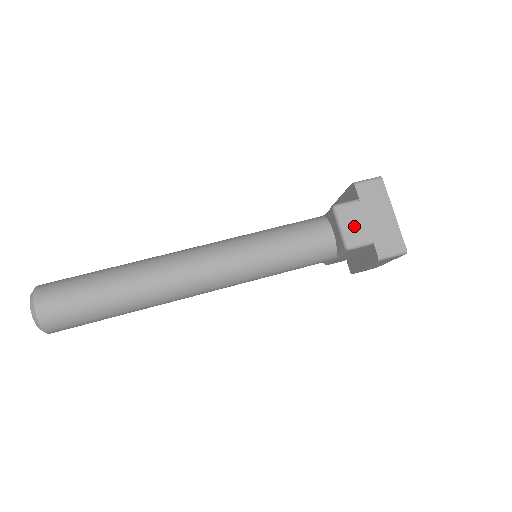
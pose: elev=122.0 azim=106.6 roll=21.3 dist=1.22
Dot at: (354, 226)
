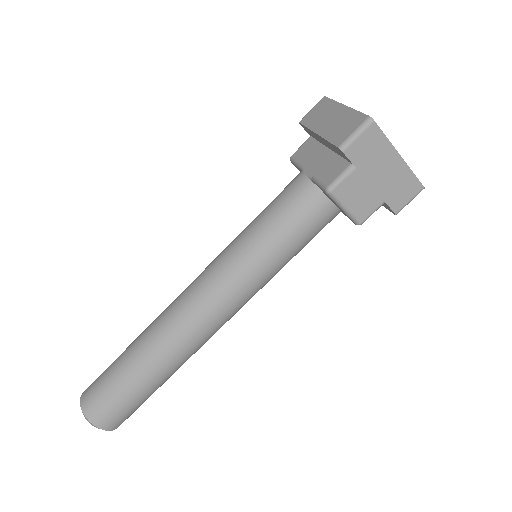
Dot at: (359, 200)
